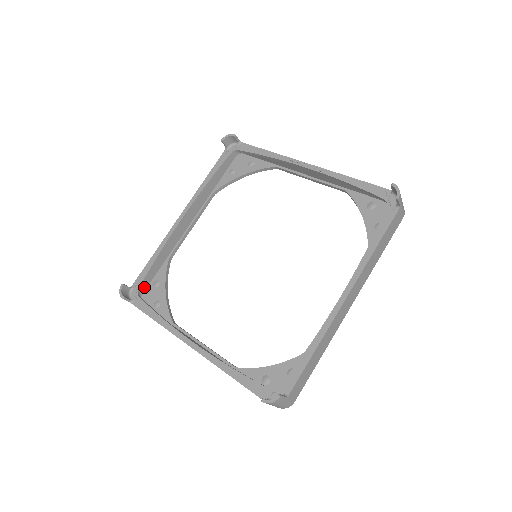
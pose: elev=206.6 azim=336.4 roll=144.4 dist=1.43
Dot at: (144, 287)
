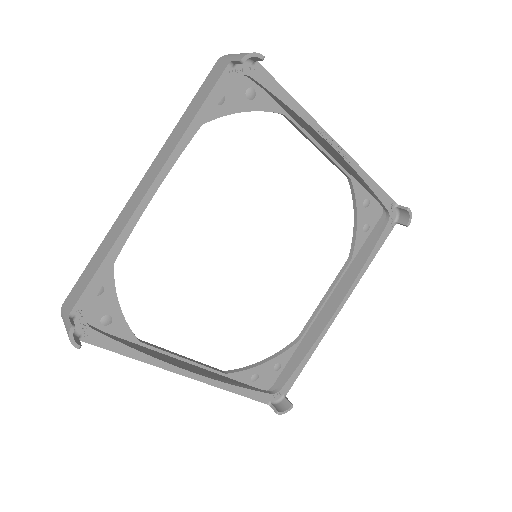
Dot at: occluded
